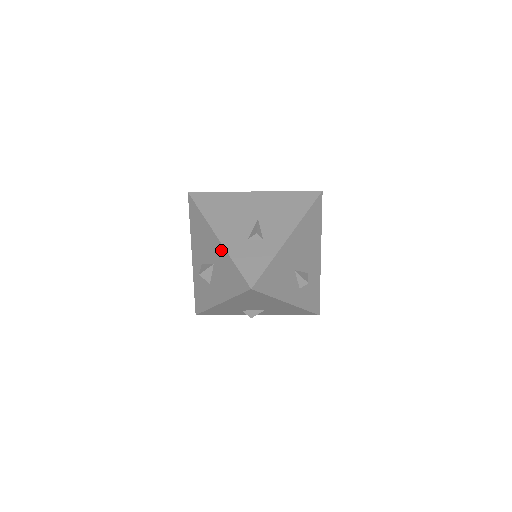
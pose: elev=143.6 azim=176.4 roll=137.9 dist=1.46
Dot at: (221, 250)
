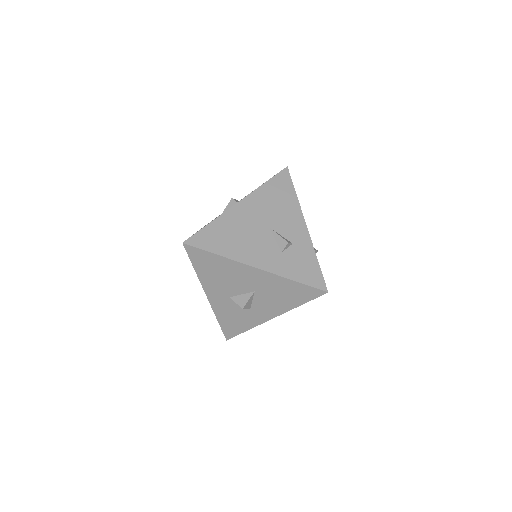
Dot at: (268, 277)
